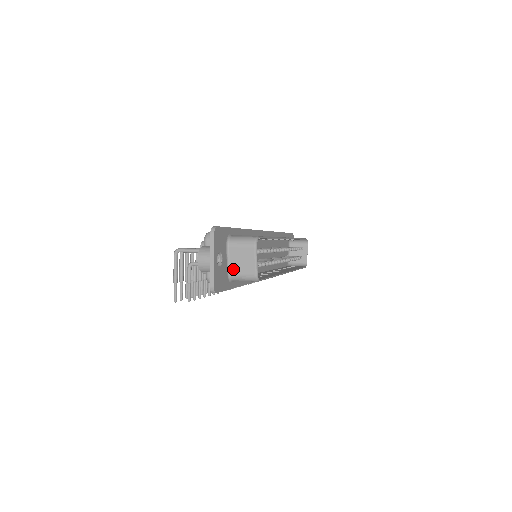
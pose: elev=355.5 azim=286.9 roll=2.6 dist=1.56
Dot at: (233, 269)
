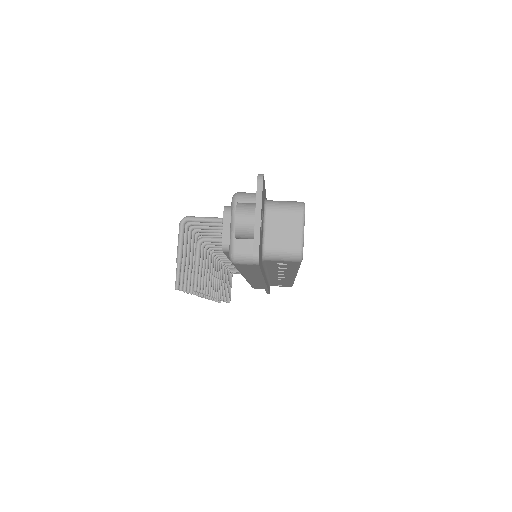
Dot at: (270, 242)
